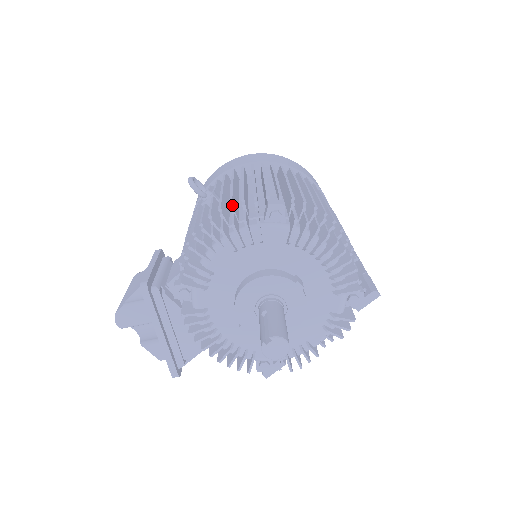
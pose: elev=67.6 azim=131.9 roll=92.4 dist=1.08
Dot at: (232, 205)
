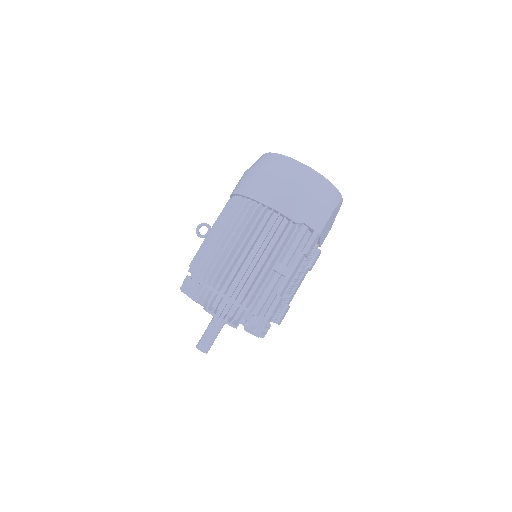
Dot at: occluded
